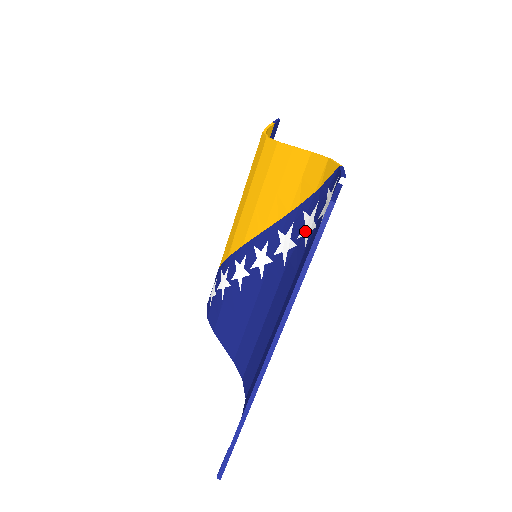
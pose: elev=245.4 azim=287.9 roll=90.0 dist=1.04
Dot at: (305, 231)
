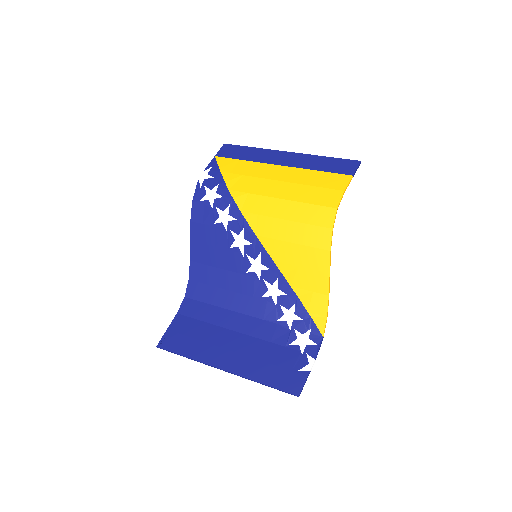
Dot at: (286, 313)
